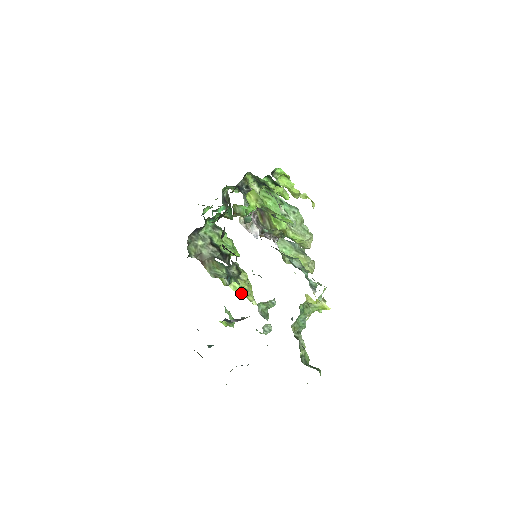
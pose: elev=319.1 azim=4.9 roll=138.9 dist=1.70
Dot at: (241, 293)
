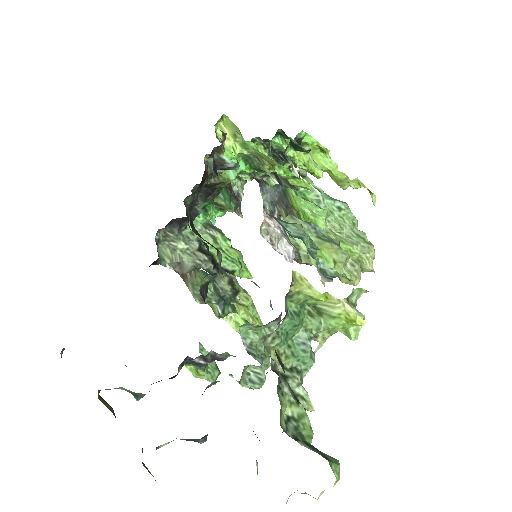
Dot at: occluded
